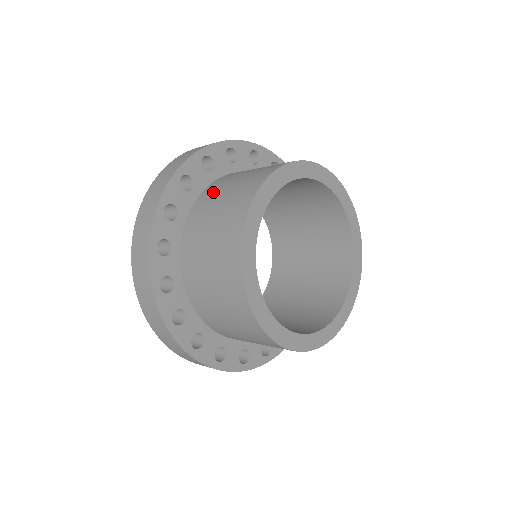
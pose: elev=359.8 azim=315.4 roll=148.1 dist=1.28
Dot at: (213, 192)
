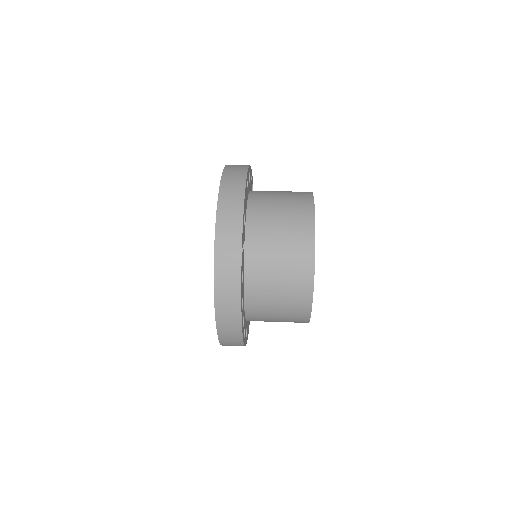
Dot at: (262, 225)
